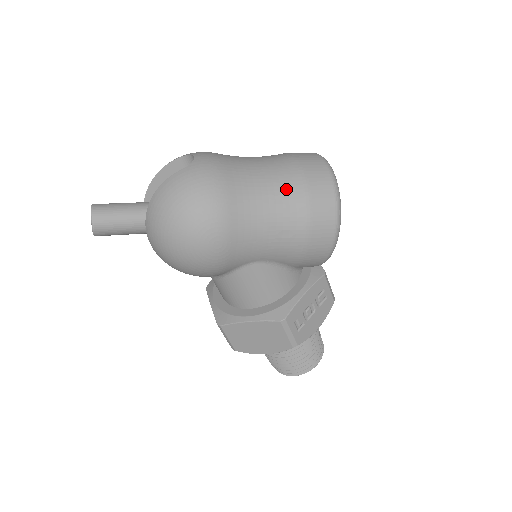
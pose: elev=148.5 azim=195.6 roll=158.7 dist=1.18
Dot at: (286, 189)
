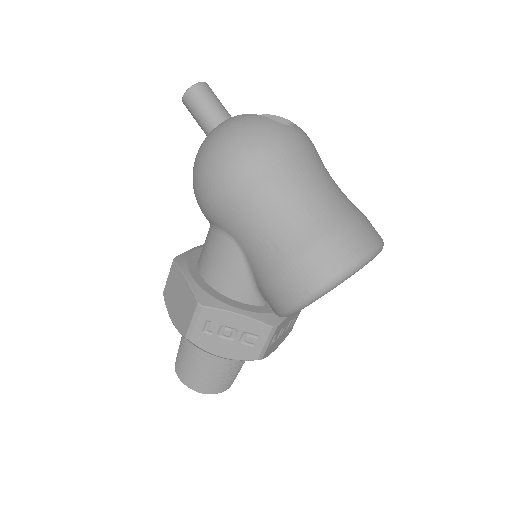
Dot at: (315, 218)
